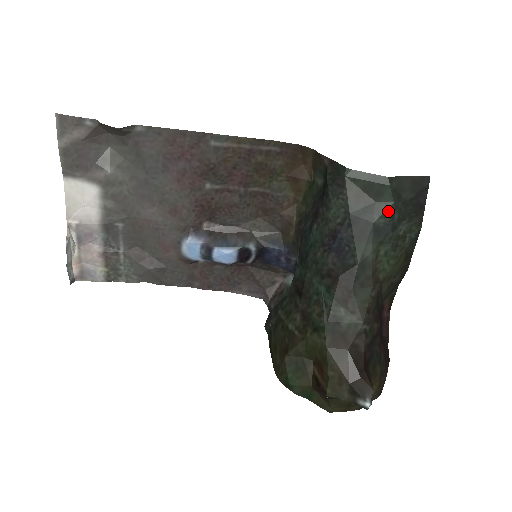
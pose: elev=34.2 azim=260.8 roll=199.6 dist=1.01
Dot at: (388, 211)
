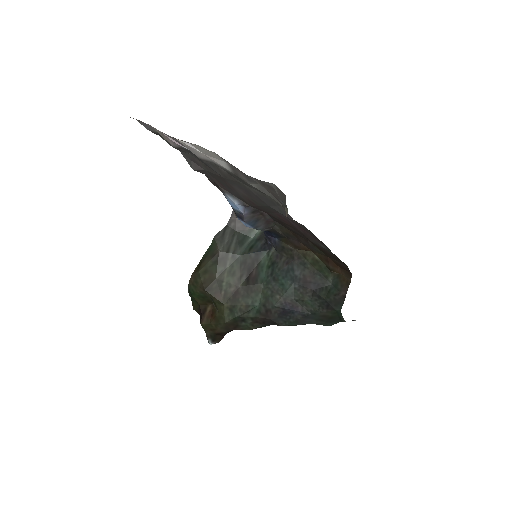
Dot at: (323, 325)
